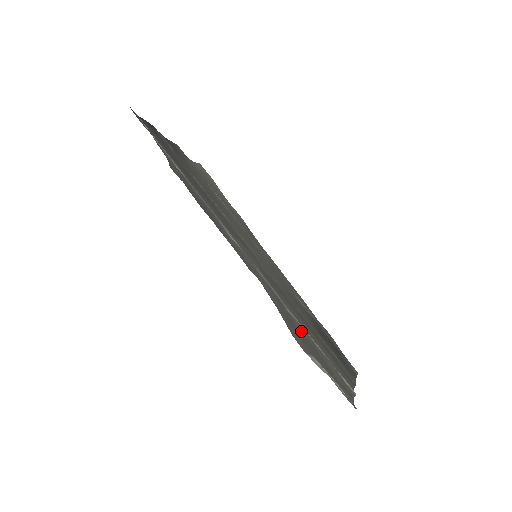
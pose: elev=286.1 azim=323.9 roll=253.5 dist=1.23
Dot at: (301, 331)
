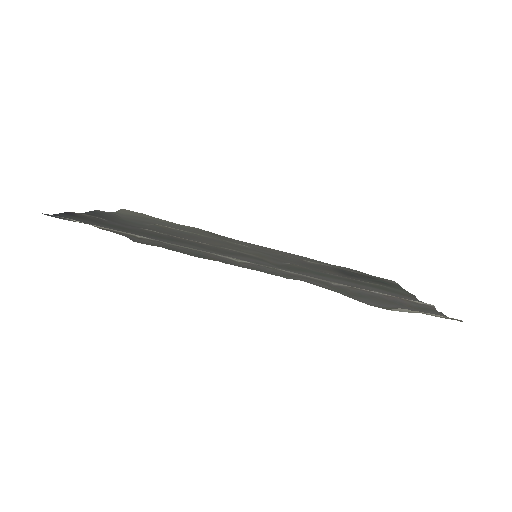
Dot at: (358, 292)
